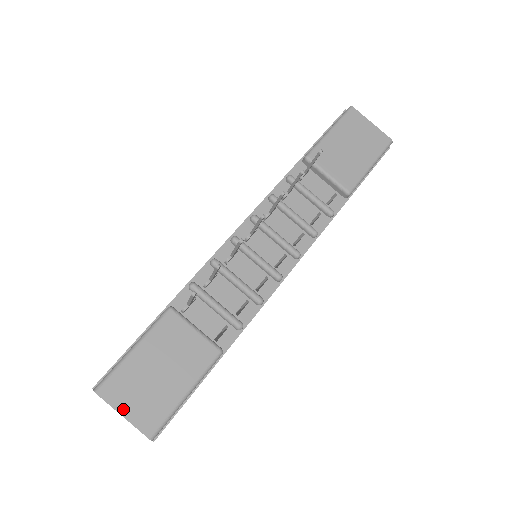
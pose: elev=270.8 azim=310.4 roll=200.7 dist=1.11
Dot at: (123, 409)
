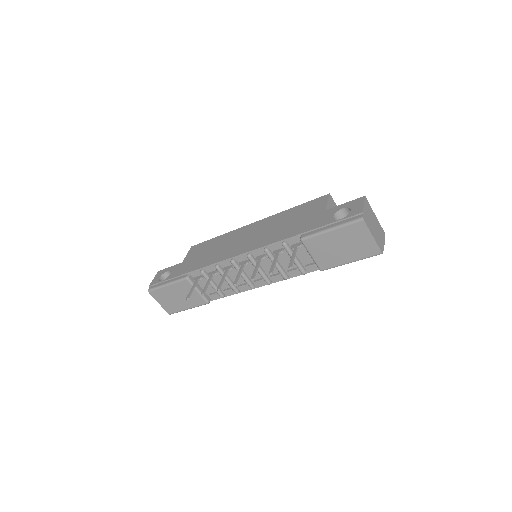
Dot at: (159, 302)
